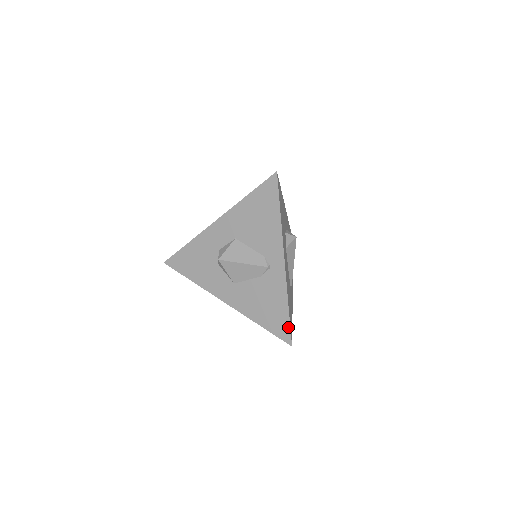
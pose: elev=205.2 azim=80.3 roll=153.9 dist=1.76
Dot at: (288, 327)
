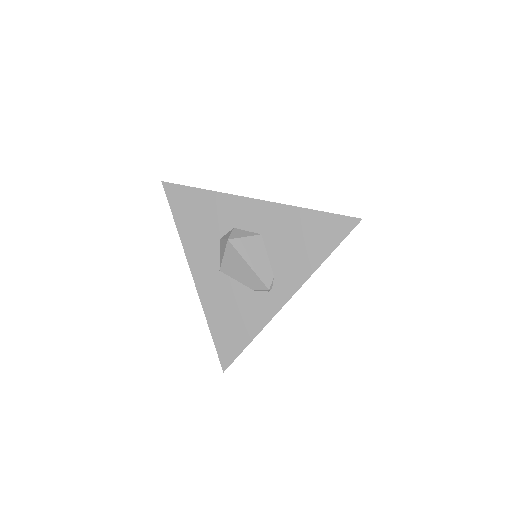
Dot at: (236, 354)
